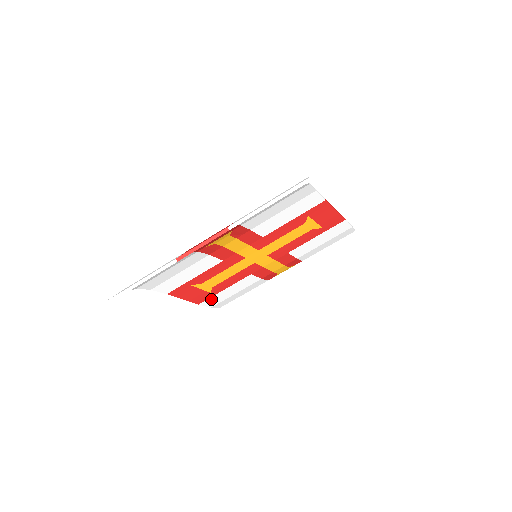
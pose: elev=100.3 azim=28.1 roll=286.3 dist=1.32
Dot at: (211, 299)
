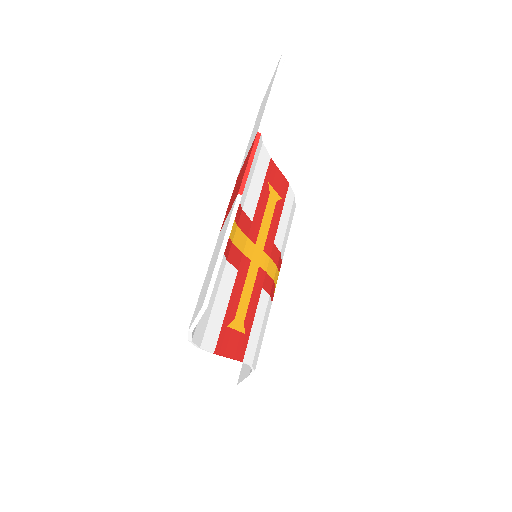
Dot at: (248, 347)
